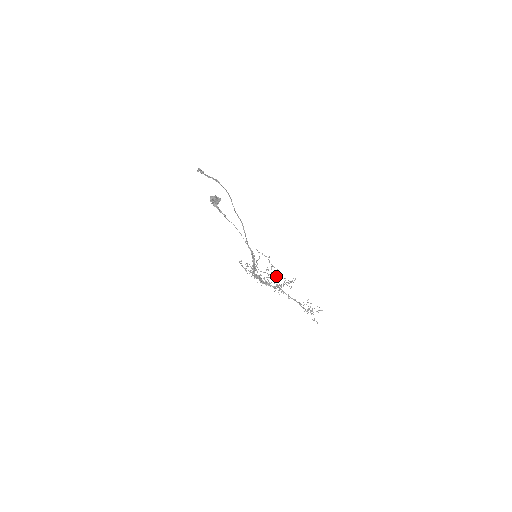
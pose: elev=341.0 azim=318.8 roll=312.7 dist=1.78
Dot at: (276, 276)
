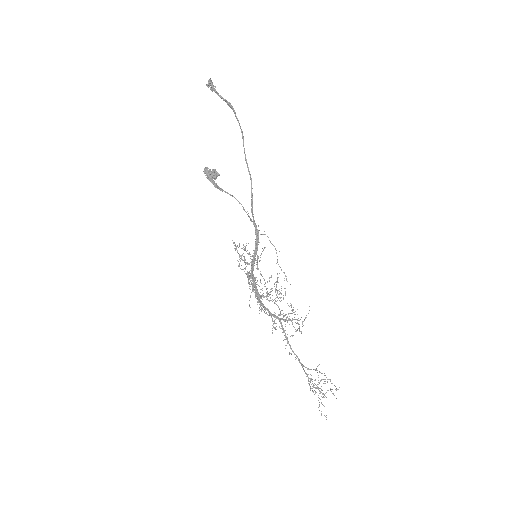
Dot at: (281, 294)
